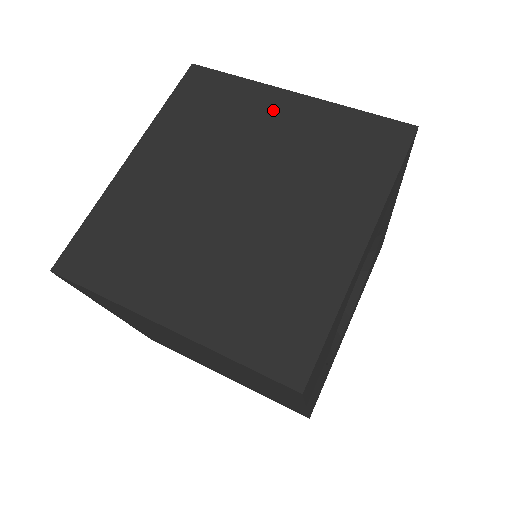
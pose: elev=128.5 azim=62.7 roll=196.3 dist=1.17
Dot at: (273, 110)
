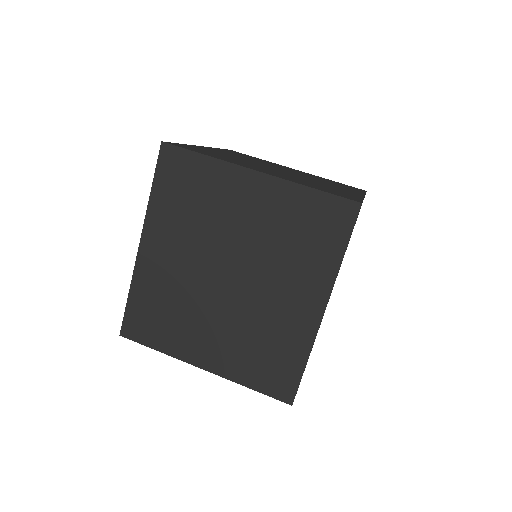
Dot at: (241, 192)
